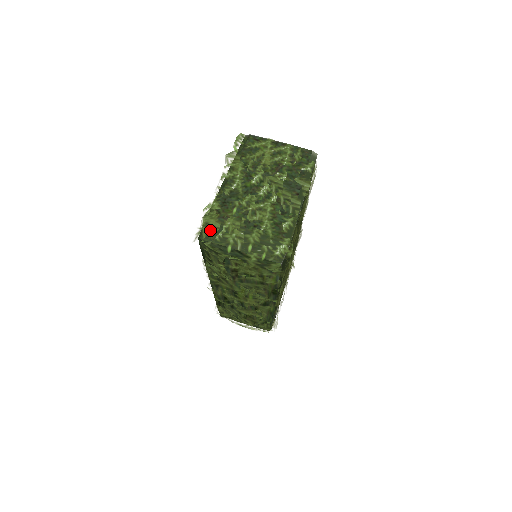
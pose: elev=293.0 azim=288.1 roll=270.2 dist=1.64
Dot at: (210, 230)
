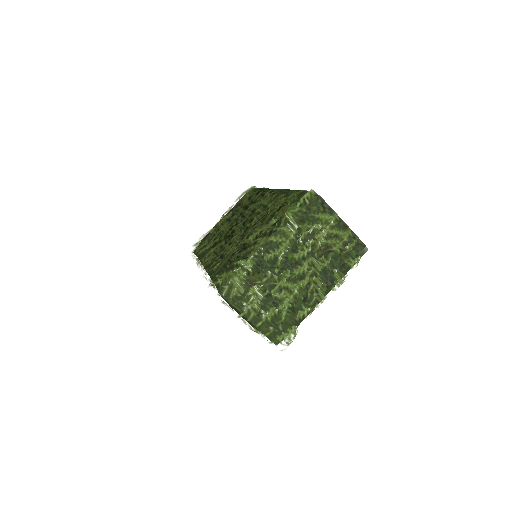
Dot at: (232, 292)
